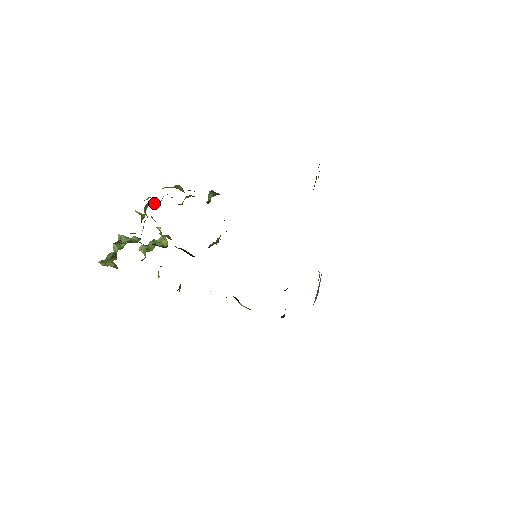
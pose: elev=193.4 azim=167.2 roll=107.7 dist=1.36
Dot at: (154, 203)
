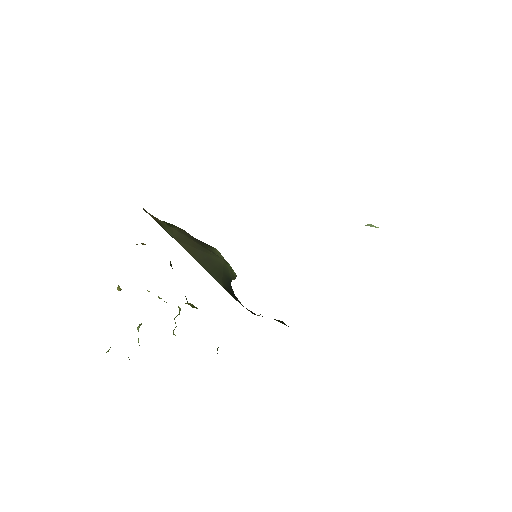
Dot at: occluded
